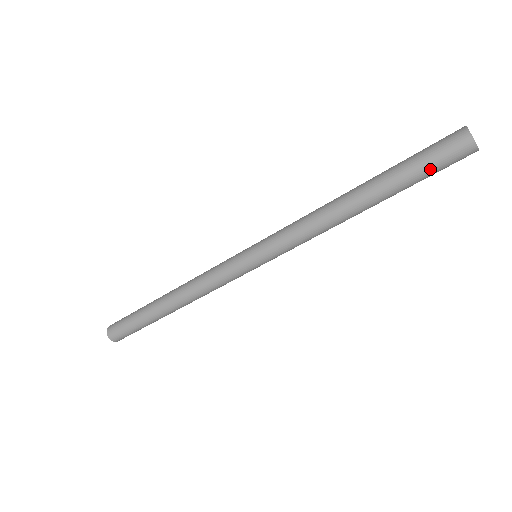
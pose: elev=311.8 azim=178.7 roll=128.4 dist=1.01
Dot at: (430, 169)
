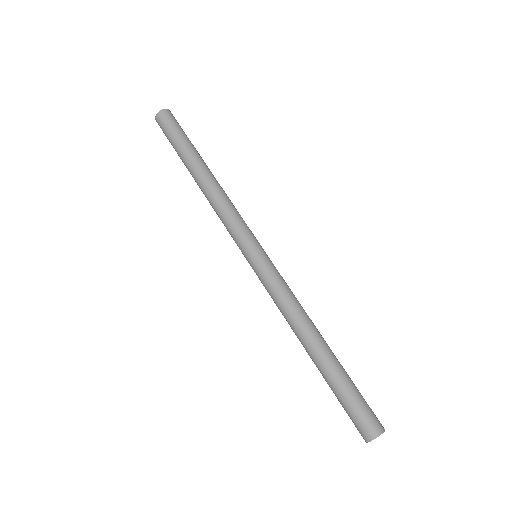
Dot at: (344, 407)
